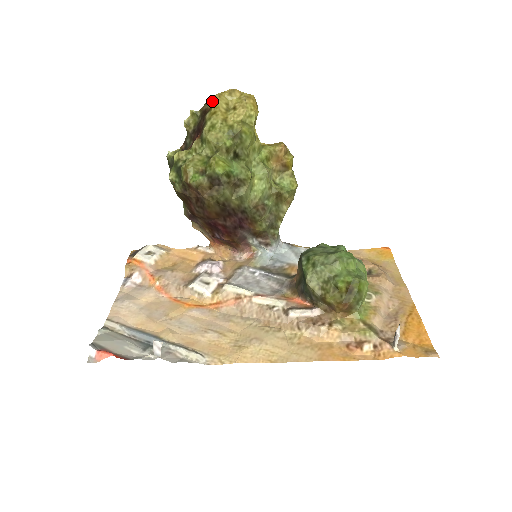
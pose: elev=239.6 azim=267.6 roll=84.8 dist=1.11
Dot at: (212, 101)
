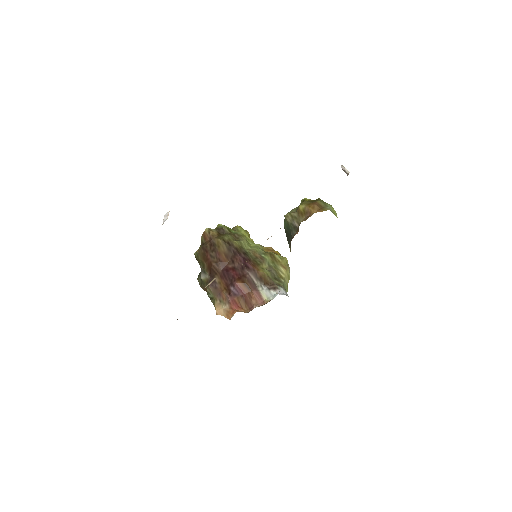
Dot at: occluded
